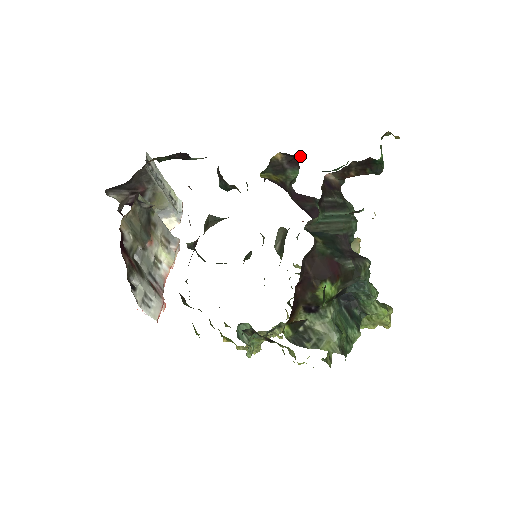
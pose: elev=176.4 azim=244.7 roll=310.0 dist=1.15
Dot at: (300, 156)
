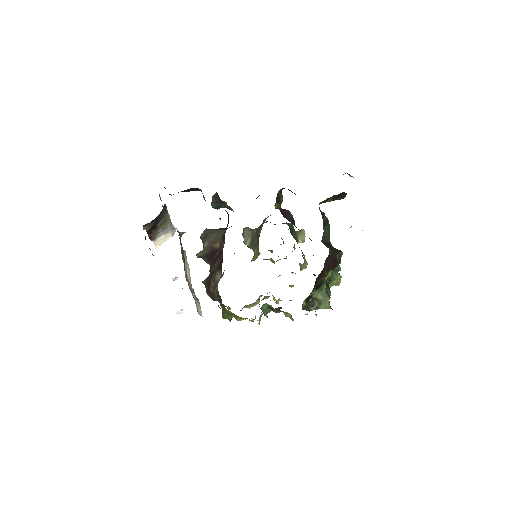
Dot at: occluded
